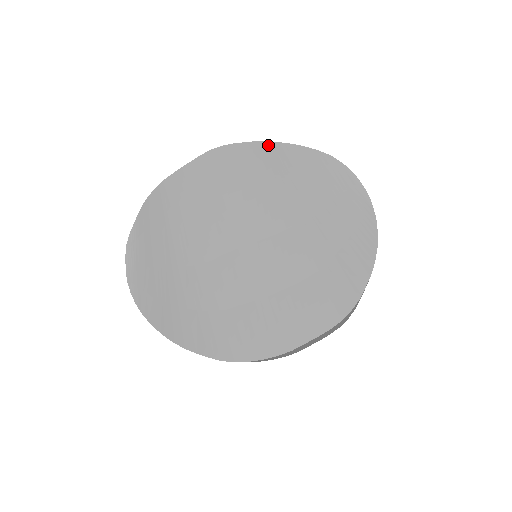
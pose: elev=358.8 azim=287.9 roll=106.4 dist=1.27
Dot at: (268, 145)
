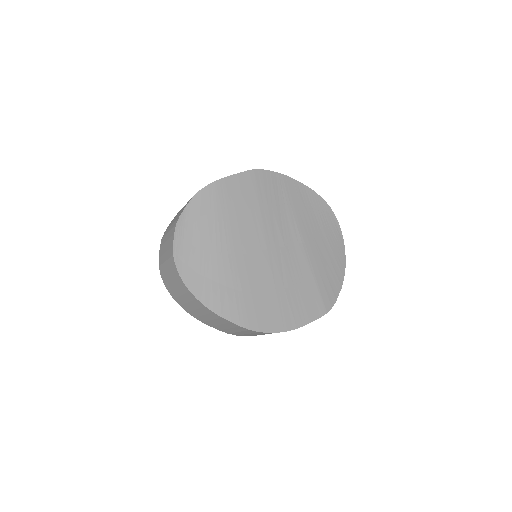
Dot at: (290, 180)
